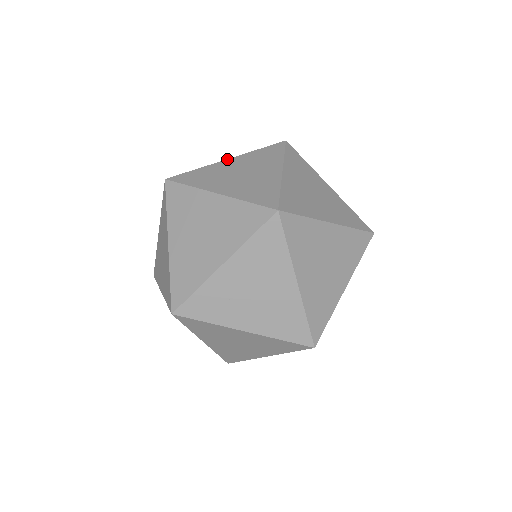
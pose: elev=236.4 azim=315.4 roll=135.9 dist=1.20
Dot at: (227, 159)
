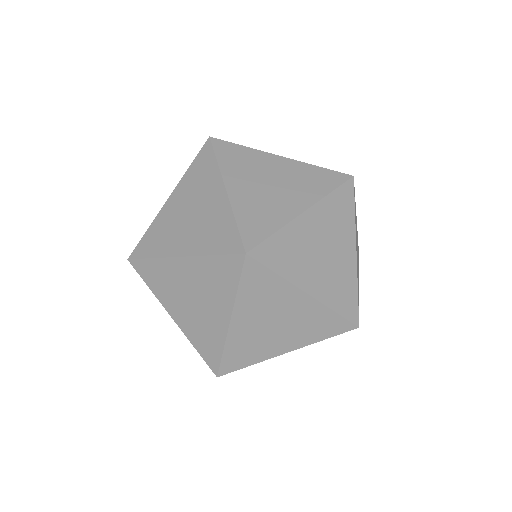
Dot at: (179, 258)
